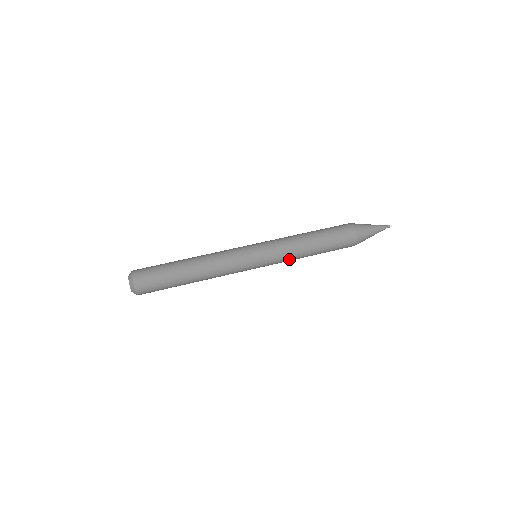
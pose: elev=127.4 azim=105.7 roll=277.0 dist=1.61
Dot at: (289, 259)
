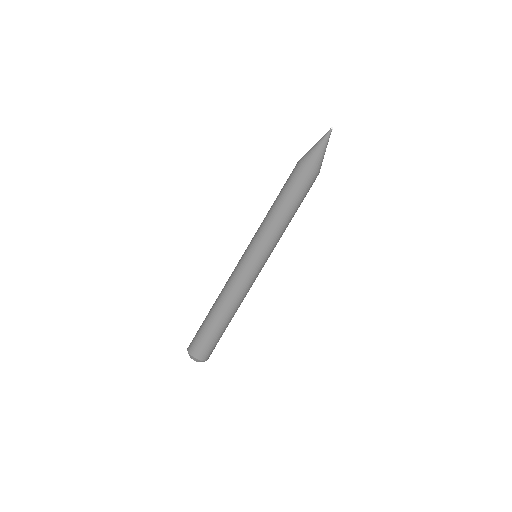
Dot at: occluded
